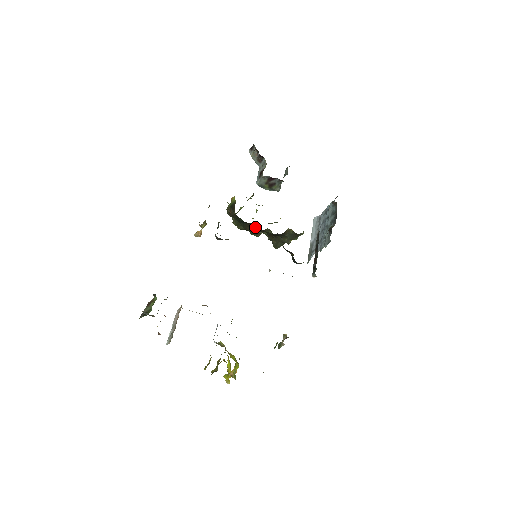
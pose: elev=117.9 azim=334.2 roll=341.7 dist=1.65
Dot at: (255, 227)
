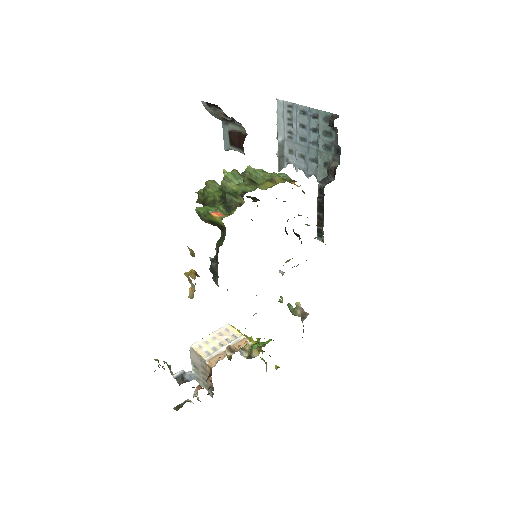
Dot at: occluded
